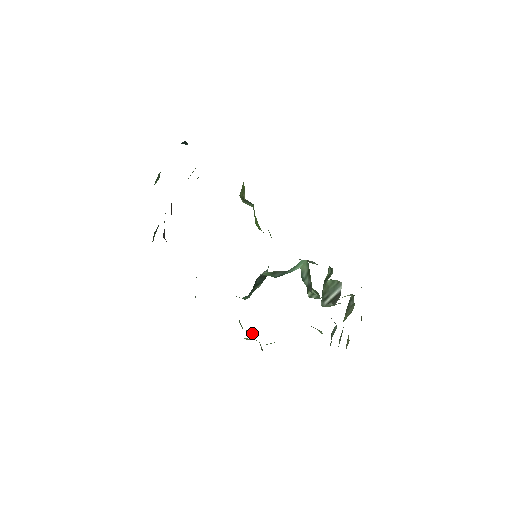
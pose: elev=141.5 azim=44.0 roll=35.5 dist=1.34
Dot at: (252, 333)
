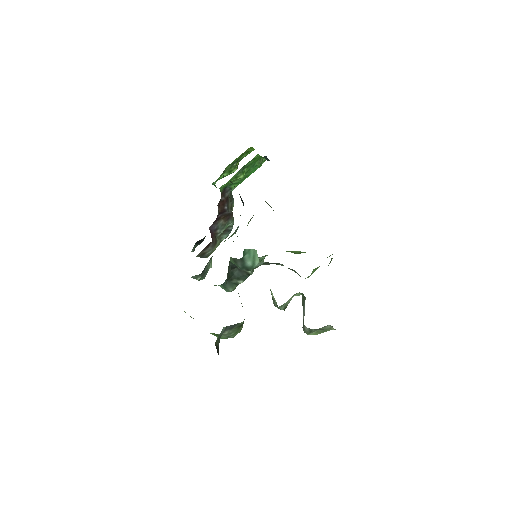
Dot at: occluded
